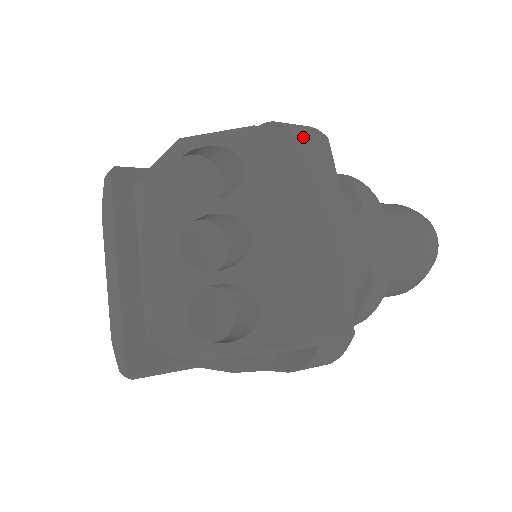
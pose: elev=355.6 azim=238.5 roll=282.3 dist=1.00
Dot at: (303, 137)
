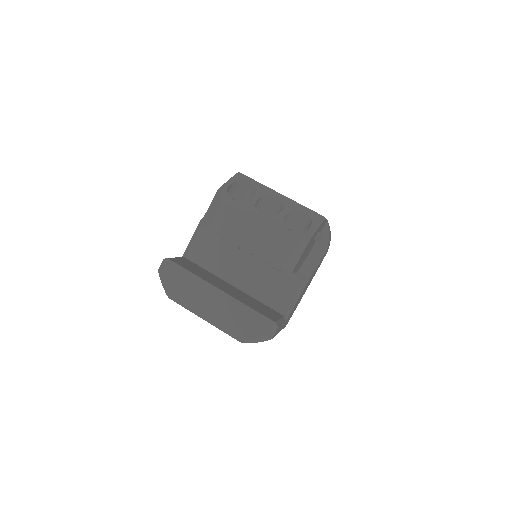
Dot at: occluded
